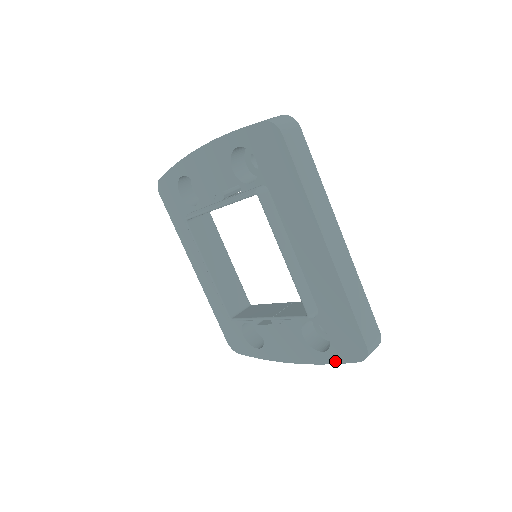
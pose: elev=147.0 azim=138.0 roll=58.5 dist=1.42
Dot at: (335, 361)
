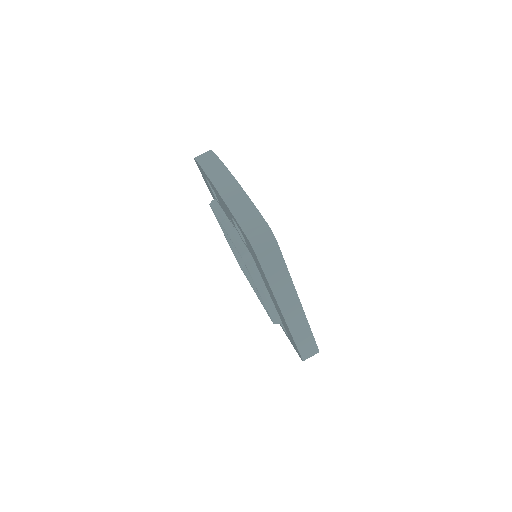
Dot at: occluded
